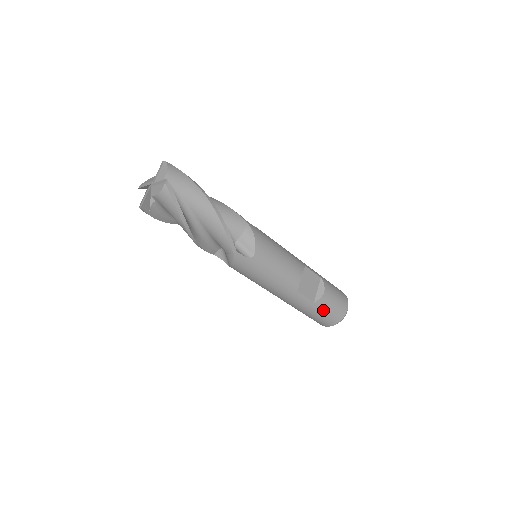
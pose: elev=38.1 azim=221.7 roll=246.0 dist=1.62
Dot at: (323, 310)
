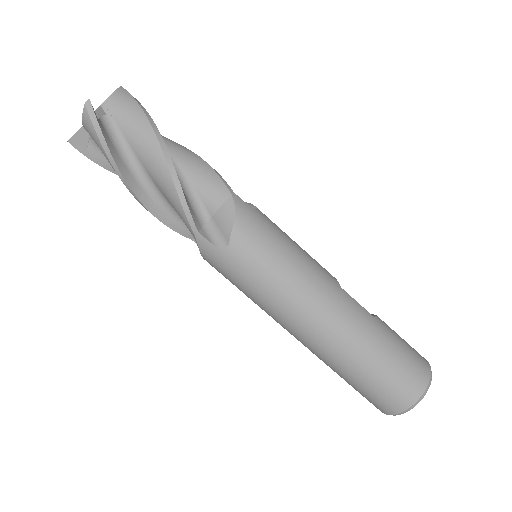
Dot at: (395, 338)
